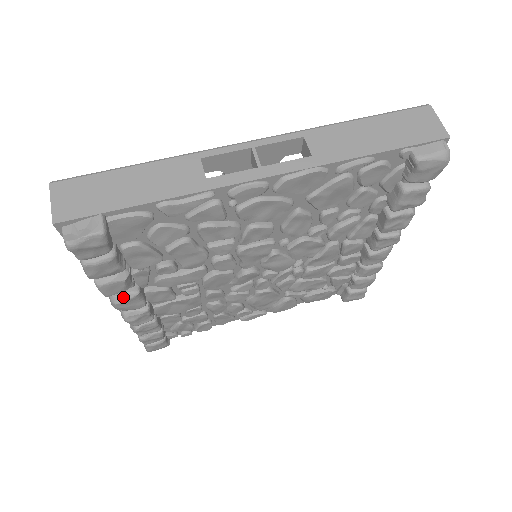
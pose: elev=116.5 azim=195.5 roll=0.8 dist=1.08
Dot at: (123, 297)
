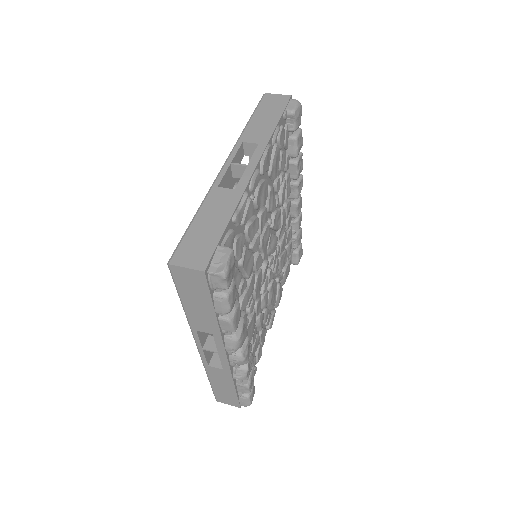
Dot at: (239, 328)
